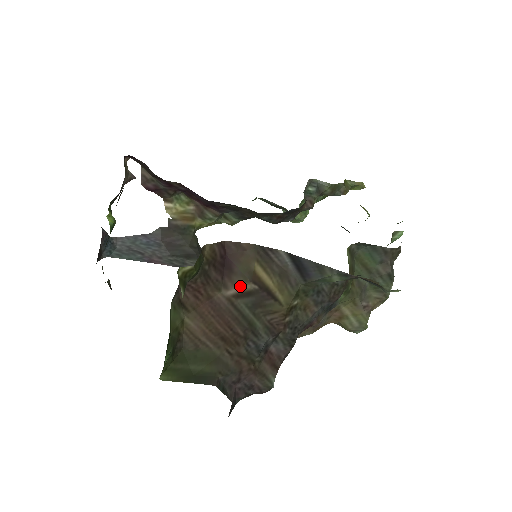
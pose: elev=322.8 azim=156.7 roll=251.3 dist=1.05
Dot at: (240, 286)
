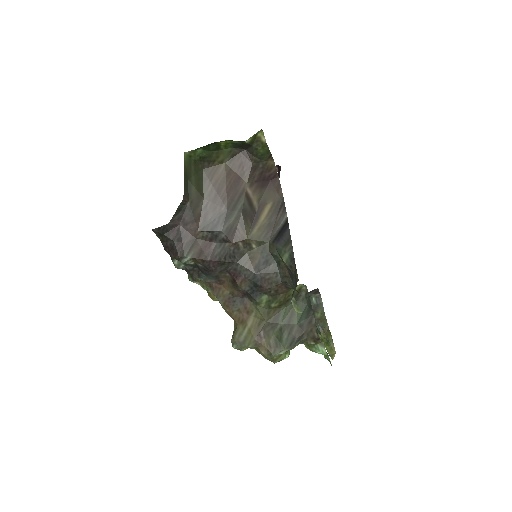
Dot at: (254, 196)
